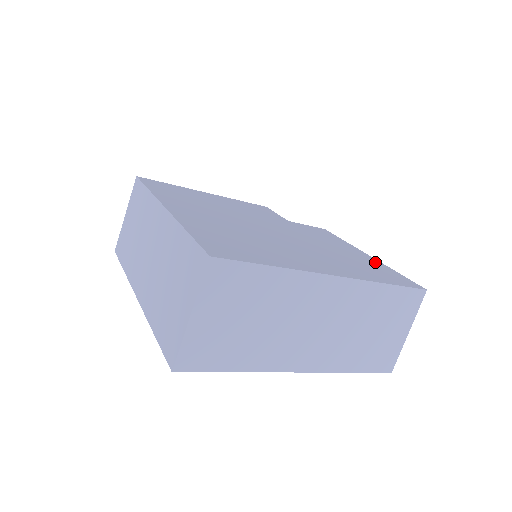
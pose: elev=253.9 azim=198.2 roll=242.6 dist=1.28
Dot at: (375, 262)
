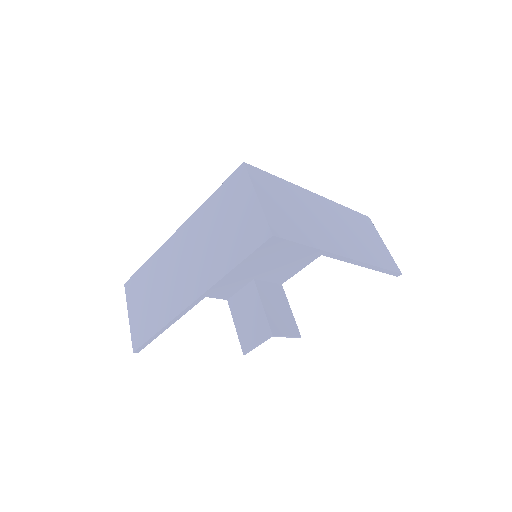
Dot at: occluded
